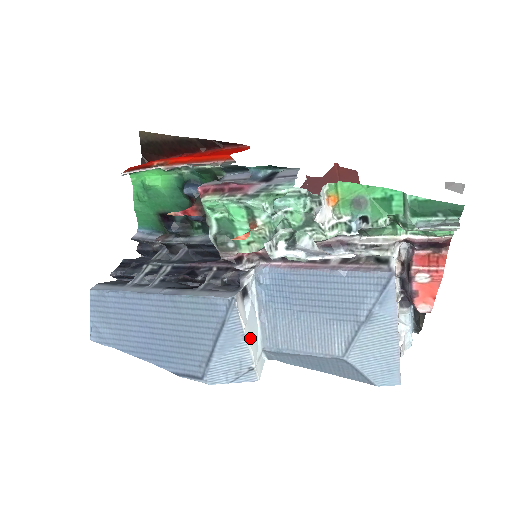
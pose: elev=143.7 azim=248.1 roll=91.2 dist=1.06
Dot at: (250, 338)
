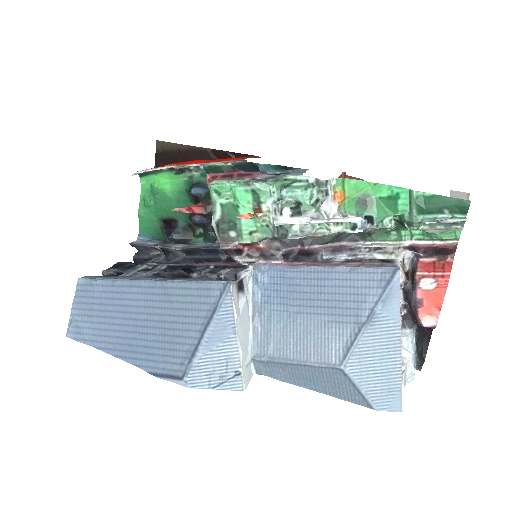
Dot at: (241, 336)
